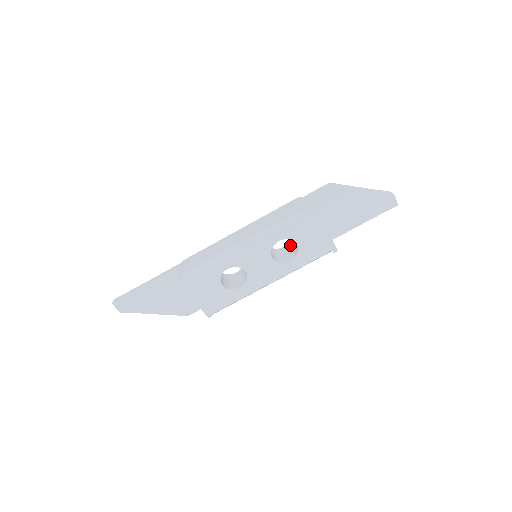
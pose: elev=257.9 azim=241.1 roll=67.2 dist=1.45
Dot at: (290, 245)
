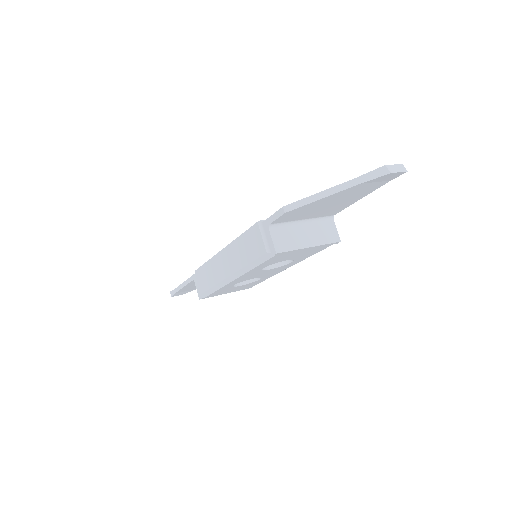
Dot at: occluded
